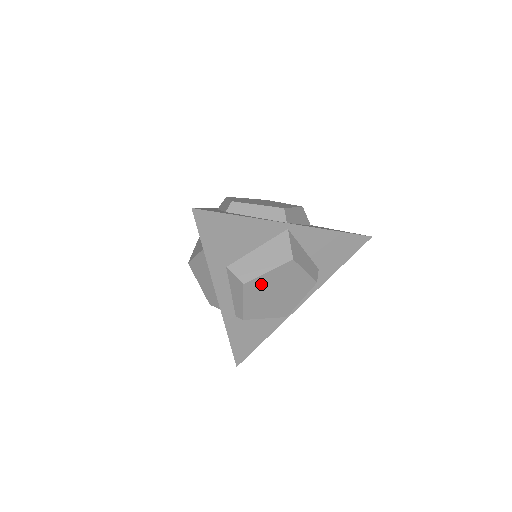
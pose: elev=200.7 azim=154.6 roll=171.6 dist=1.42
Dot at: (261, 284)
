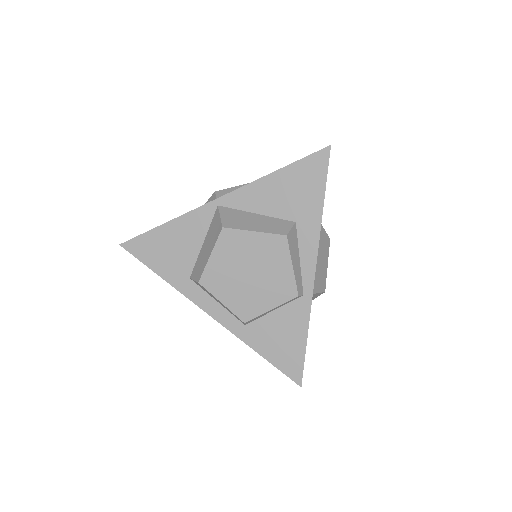
Dot at: (218, 273)
